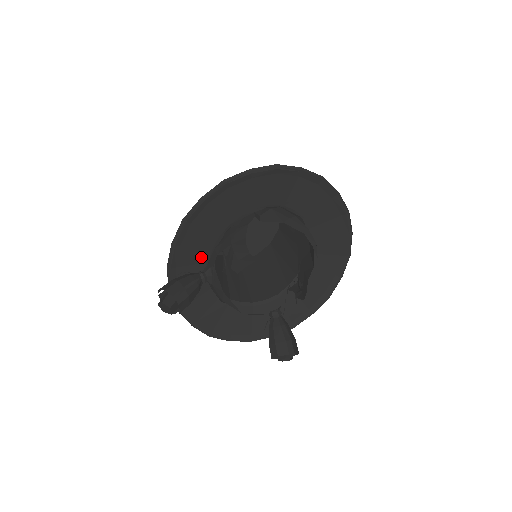
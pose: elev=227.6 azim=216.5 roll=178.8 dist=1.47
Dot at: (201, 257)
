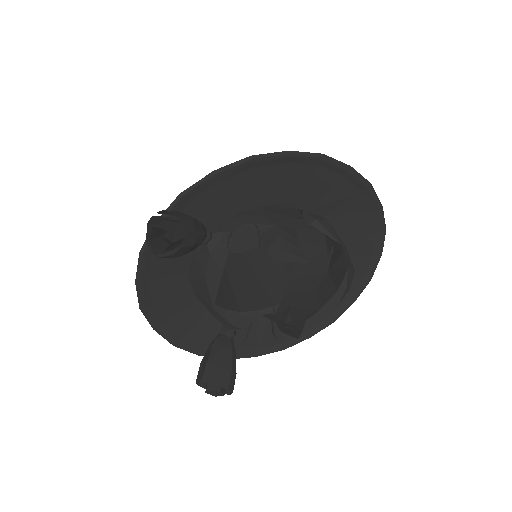
Dot at: (221, 212)
